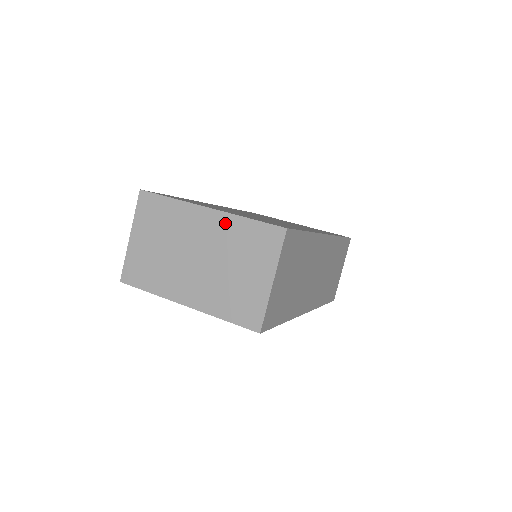
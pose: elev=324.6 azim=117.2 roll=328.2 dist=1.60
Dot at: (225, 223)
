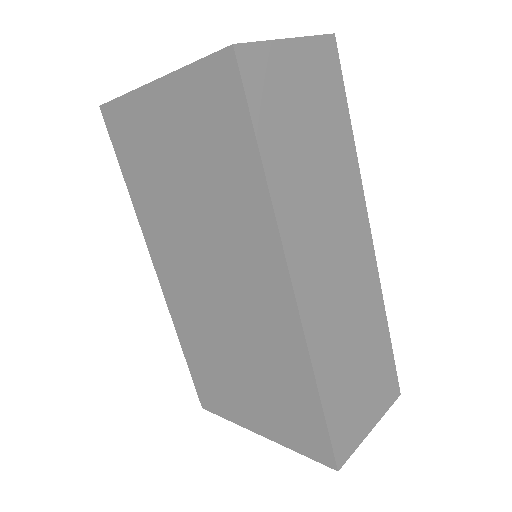
Dot at: occluded
